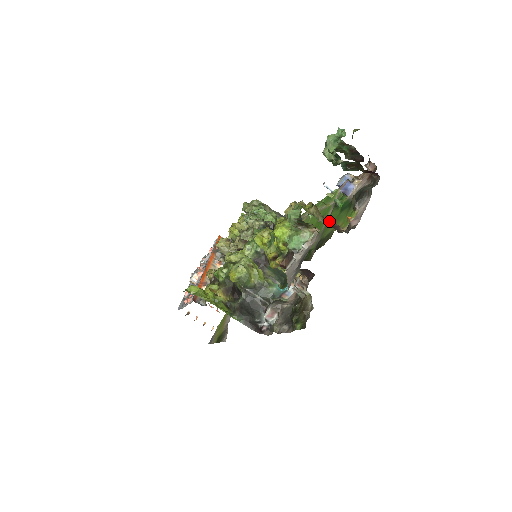
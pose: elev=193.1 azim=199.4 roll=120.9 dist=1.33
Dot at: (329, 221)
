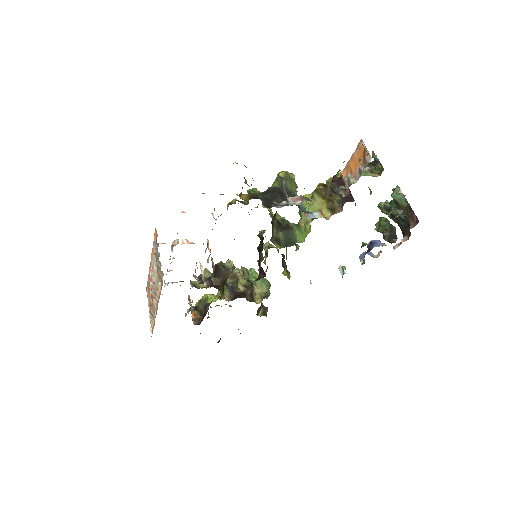
Dot at: occluded
